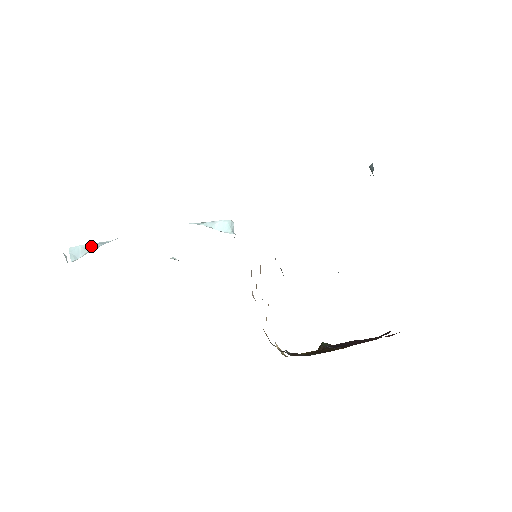
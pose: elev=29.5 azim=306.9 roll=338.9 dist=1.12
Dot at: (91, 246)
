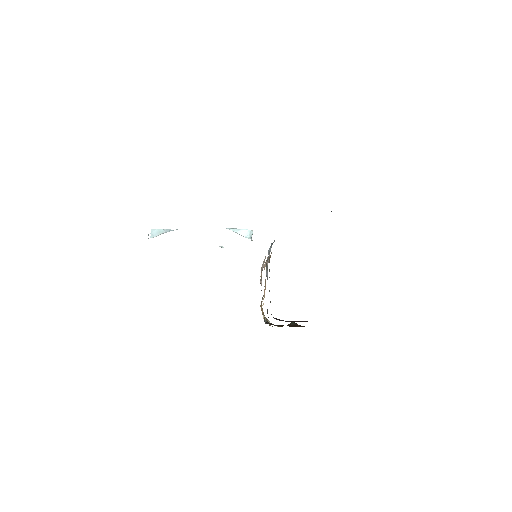
Dot at: (163, 231)
